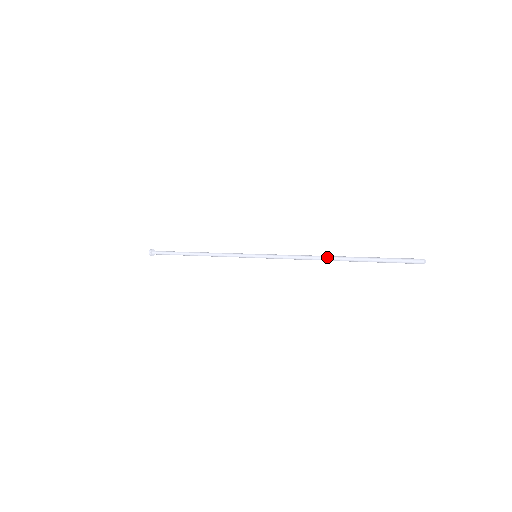
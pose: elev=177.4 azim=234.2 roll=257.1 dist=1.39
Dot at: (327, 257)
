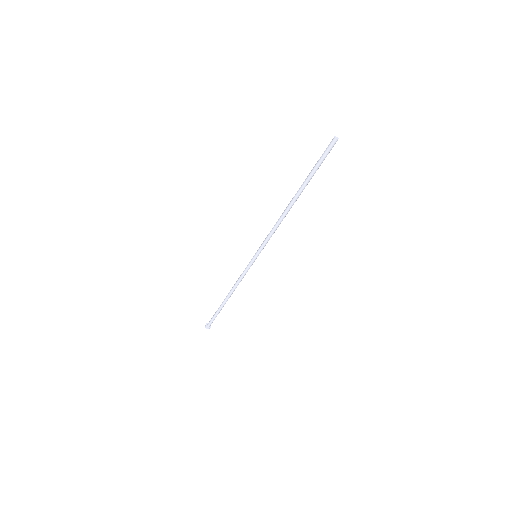
Dot at: (288, 205)
